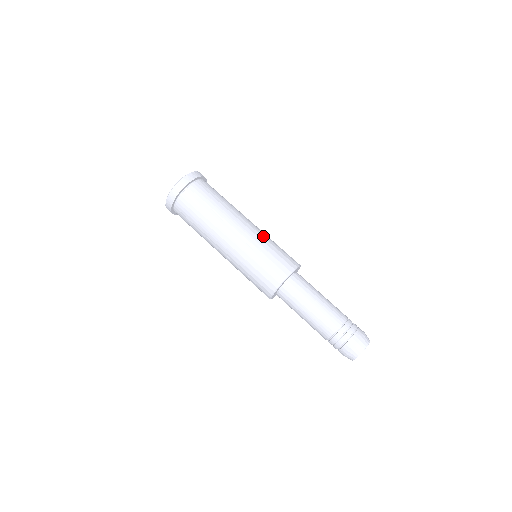
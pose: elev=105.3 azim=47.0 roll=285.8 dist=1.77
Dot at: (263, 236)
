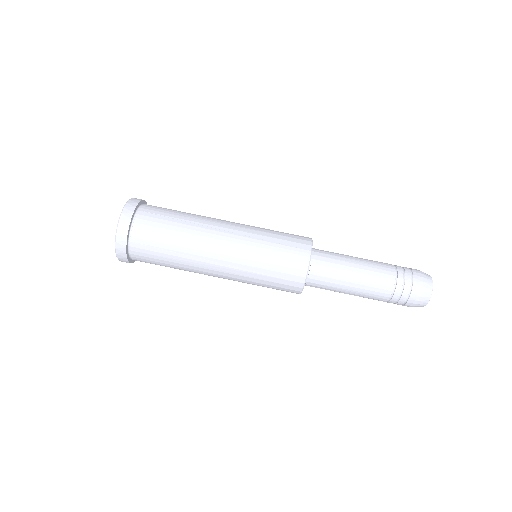
Dot at: (254, 226)
